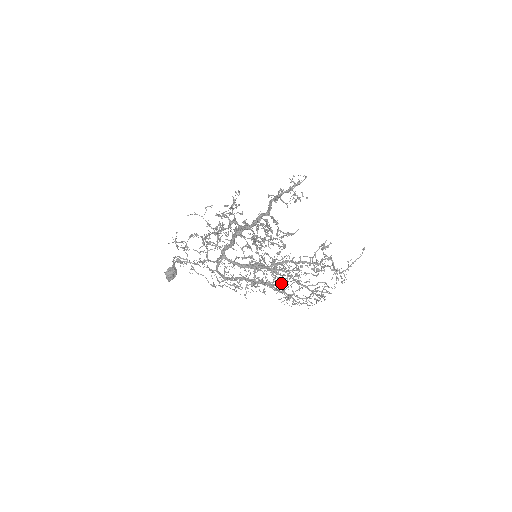
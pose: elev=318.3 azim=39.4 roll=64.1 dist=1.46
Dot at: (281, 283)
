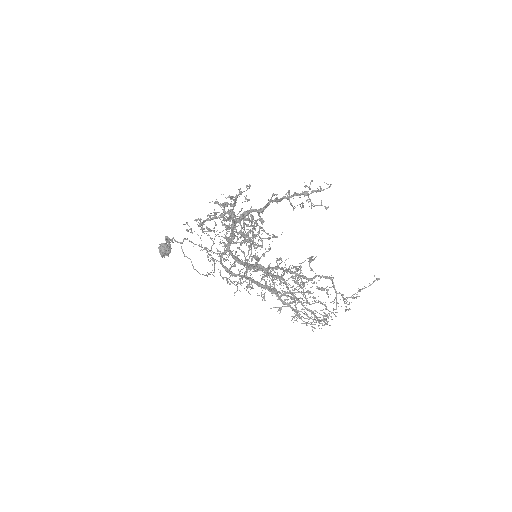
Dot at: occluded
